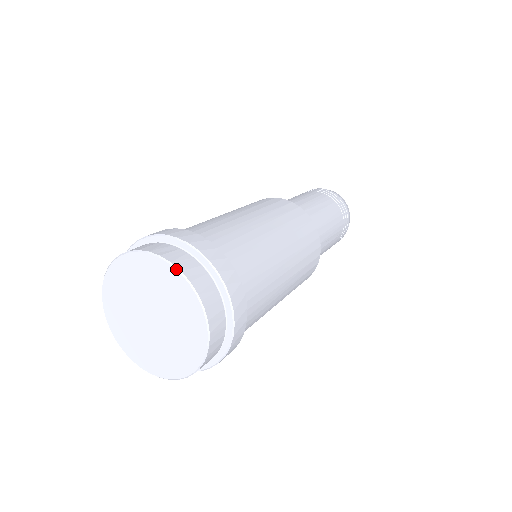
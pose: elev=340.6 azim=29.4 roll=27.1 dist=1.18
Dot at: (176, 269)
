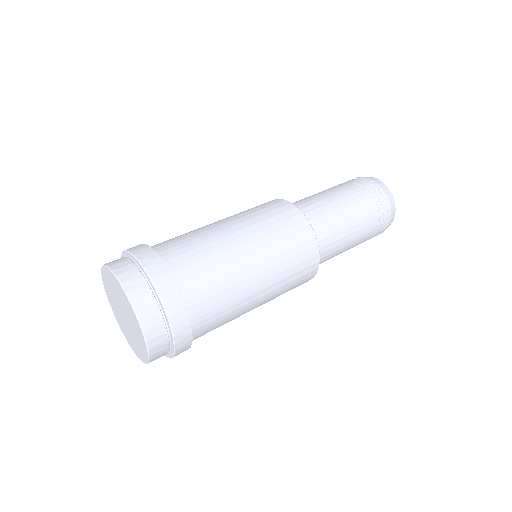
Dot at: (141, 329)
